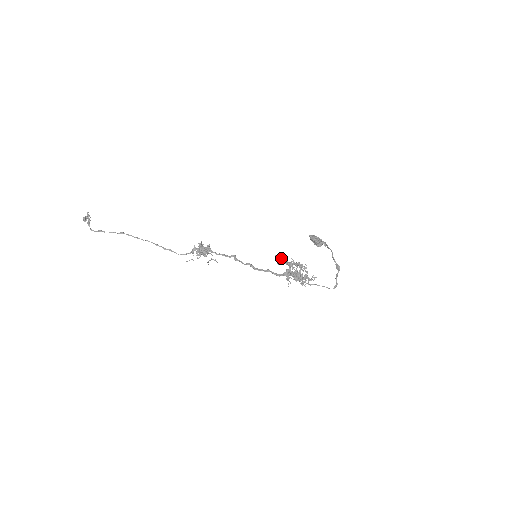
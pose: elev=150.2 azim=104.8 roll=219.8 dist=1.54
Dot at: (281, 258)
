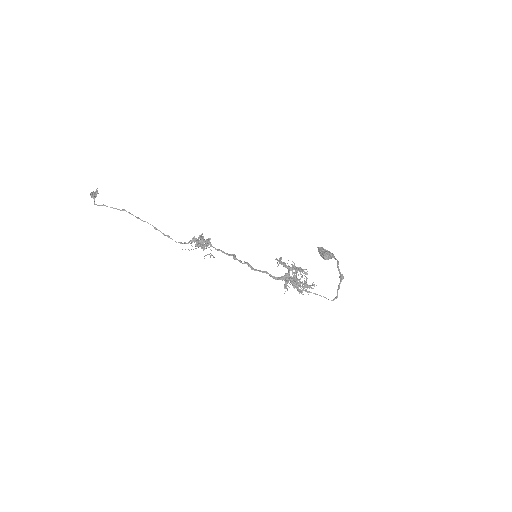
Dot at: occluded
